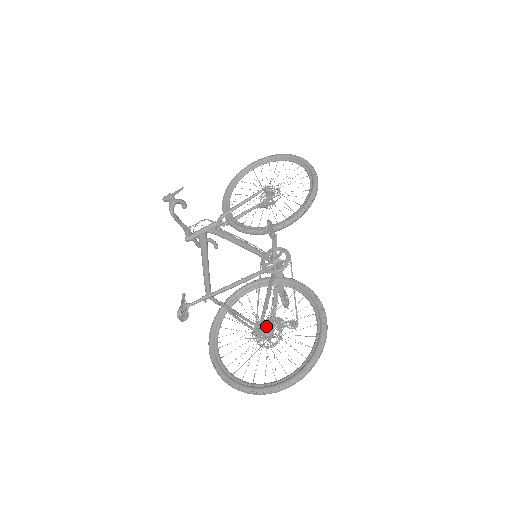
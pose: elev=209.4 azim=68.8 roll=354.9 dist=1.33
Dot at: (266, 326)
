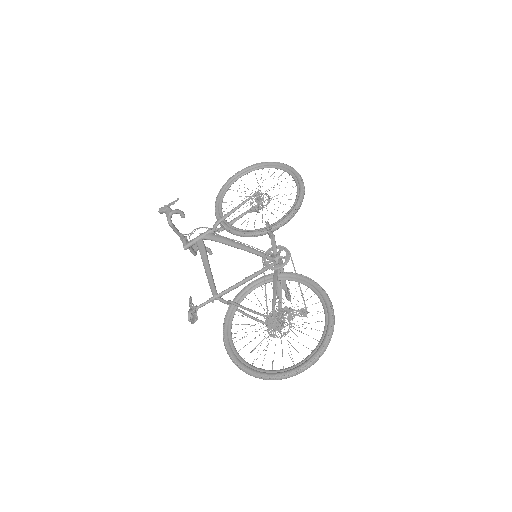
Dot at: (279, 317)
